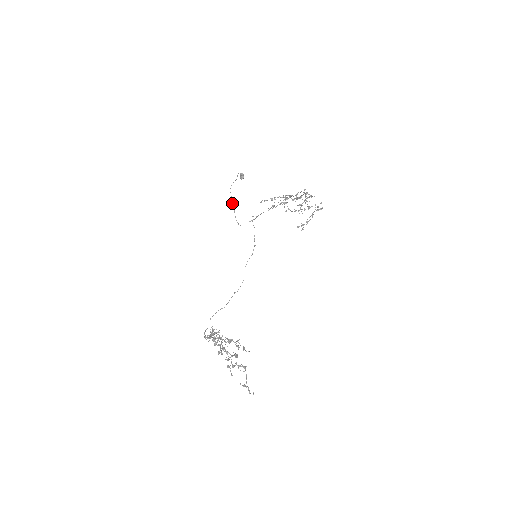
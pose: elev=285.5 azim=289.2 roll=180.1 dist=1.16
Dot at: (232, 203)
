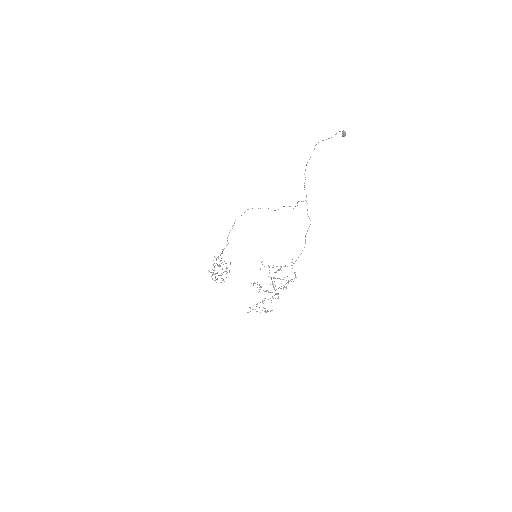
Dot at: occluded
